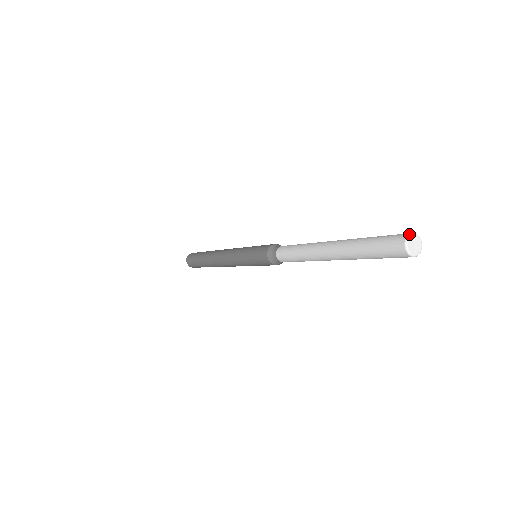
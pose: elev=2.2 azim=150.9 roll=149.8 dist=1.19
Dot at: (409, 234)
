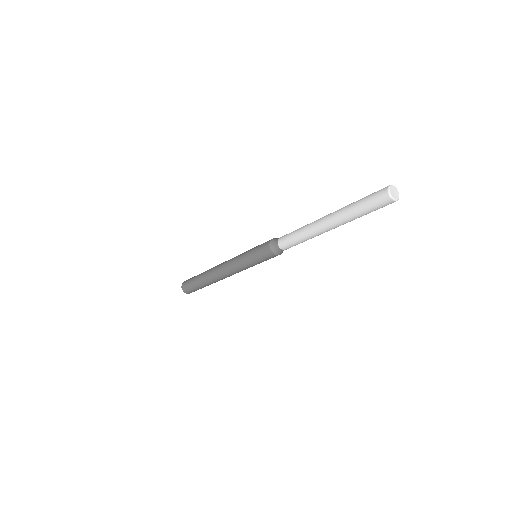
Dot at: (395, 187)
